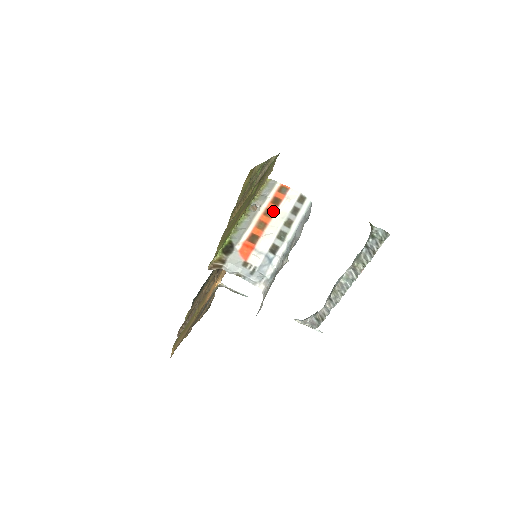
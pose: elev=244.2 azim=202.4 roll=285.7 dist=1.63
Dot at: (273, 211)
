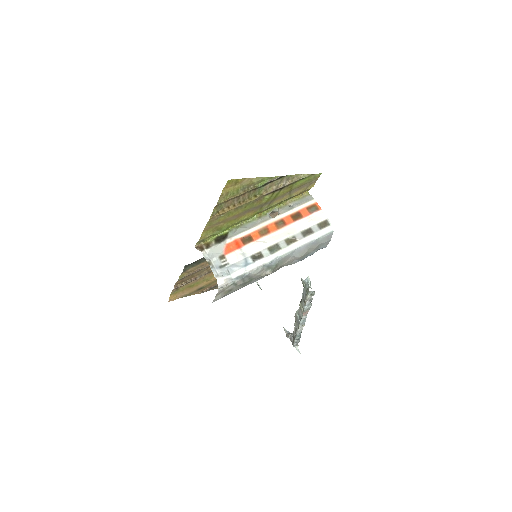
Dot at: (285, 224)
